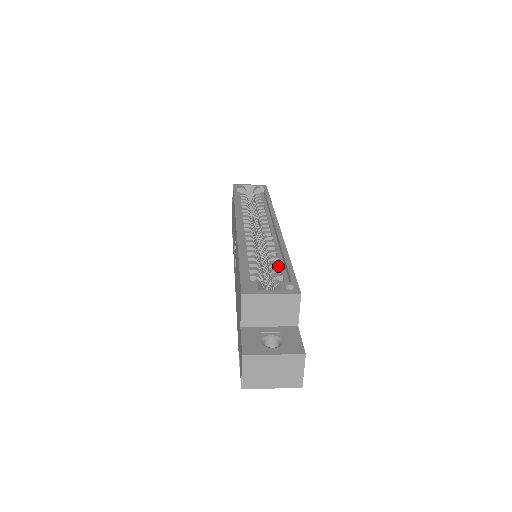
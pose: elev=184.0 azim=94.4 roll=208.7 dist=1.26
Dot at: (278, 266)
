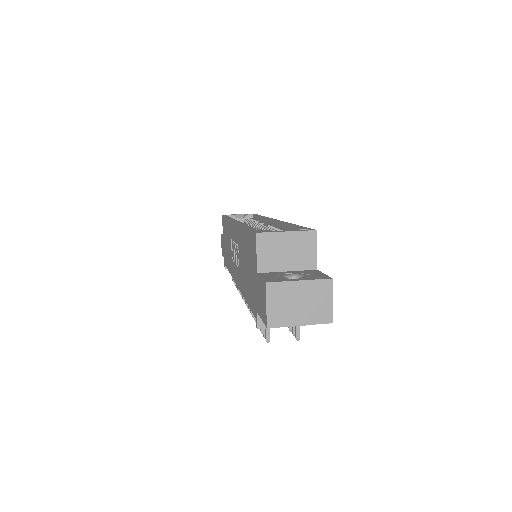
Dot at: occluded
